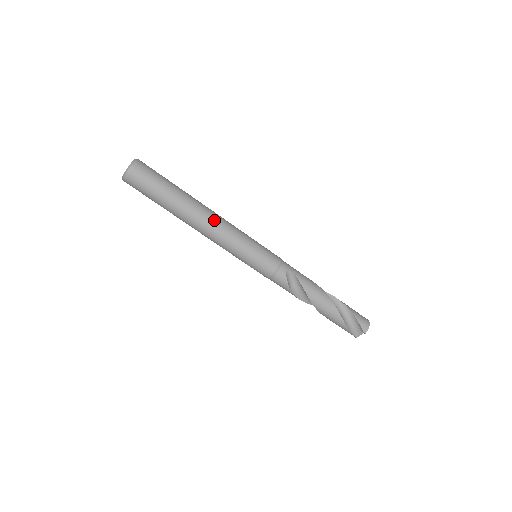
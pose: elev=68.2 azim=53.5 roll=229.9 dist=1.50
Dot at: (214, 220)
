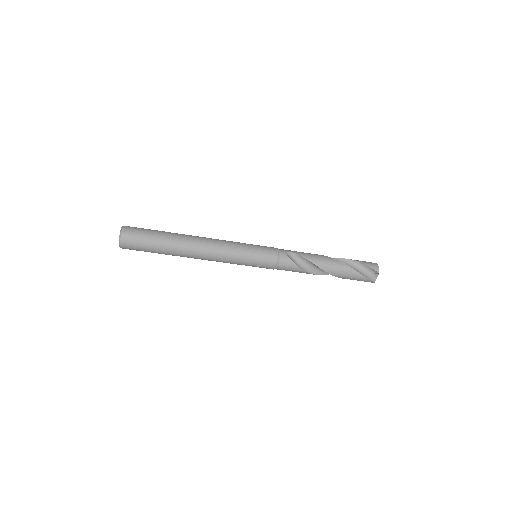
Dot at: (207, 241)
